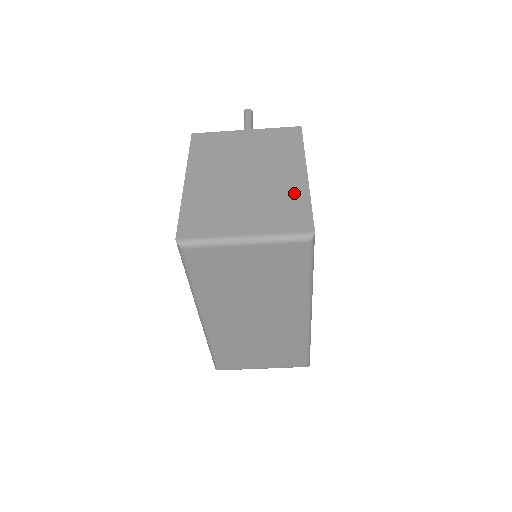
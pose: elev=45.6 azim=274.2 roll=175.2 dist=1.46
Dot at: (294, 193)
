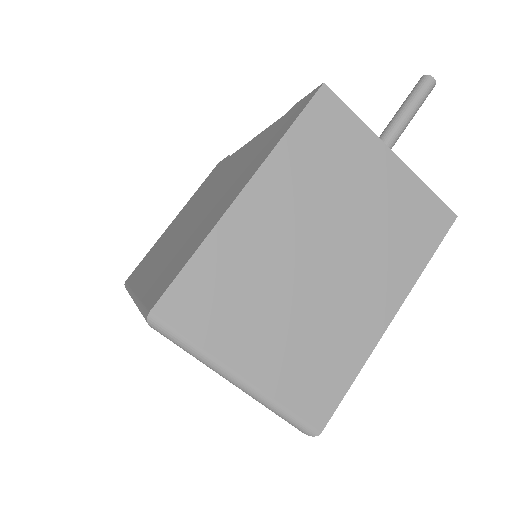
Dot at: (351, 345)
